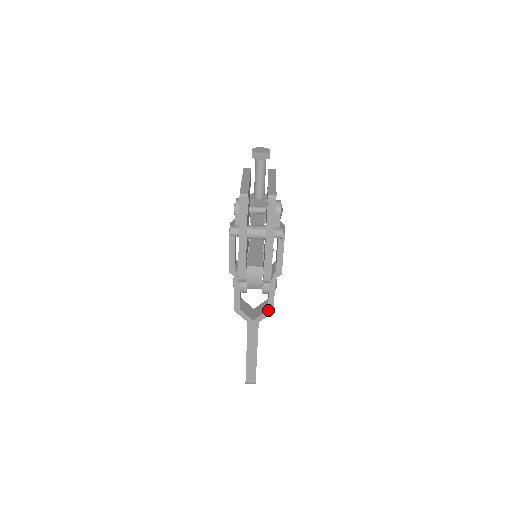
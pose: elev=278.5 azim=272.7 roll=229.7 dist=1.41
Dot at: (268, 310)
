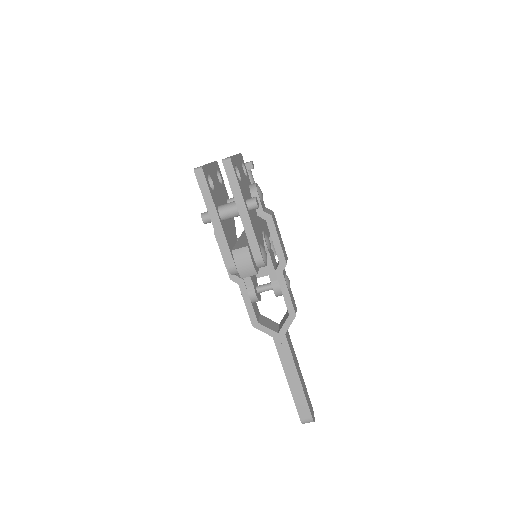
Dot at: (289, 315)
